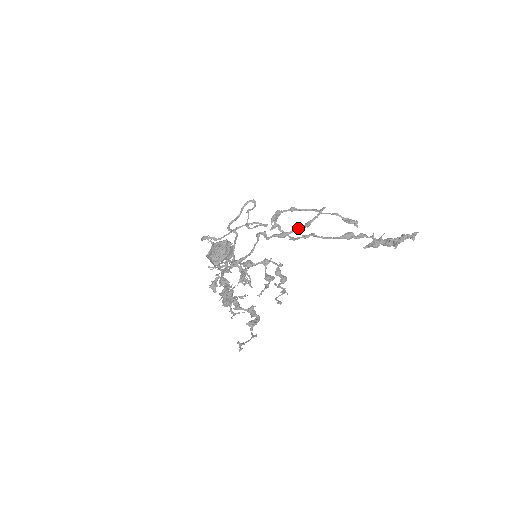
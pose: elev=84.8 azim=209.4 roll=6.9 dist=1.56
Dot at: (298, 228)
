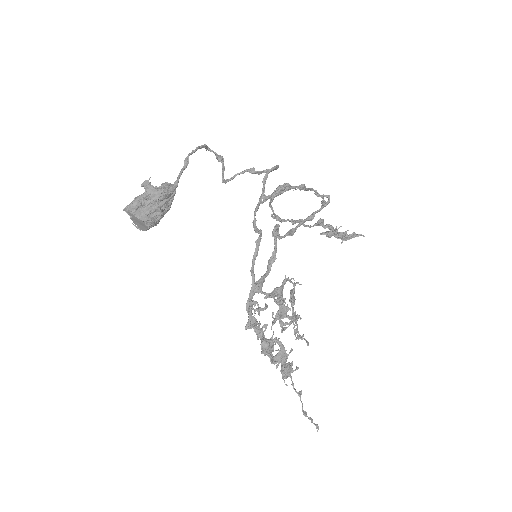
Dot at: occluded
